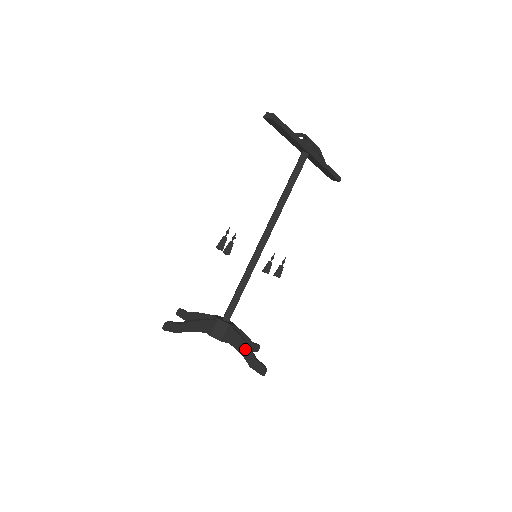
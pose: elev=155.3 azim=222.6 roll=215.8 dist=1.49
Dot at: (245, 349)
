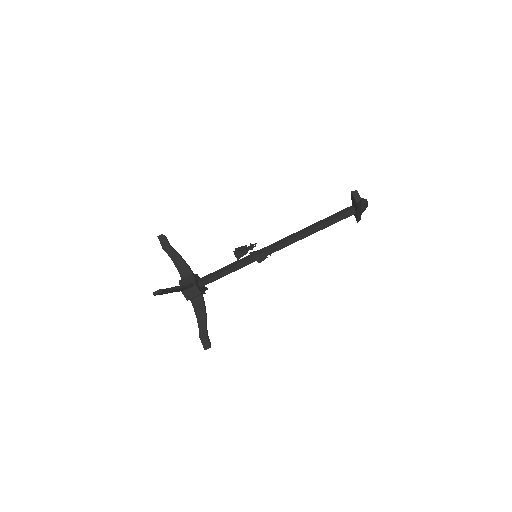
Dot at: (203, 321)
